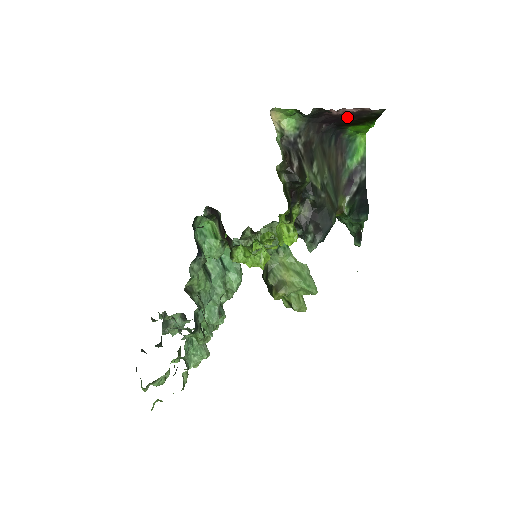
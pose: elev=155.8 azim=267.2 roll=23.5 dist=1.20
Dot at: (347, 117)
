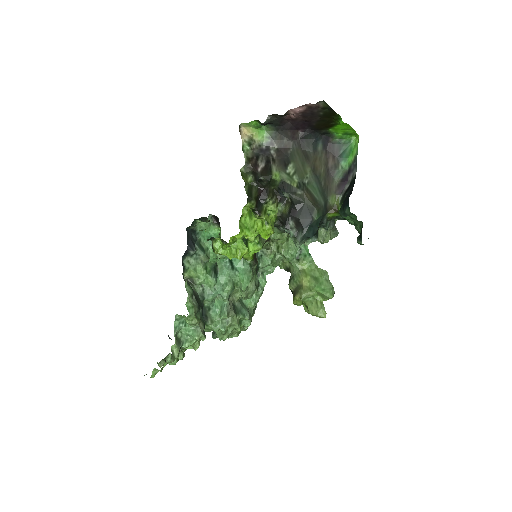
Dot at: (307, 118)
